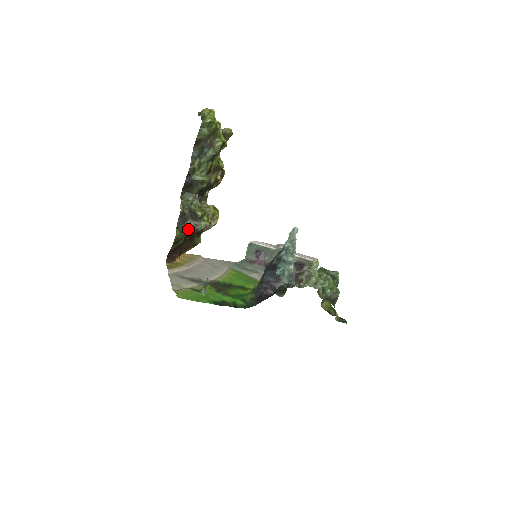
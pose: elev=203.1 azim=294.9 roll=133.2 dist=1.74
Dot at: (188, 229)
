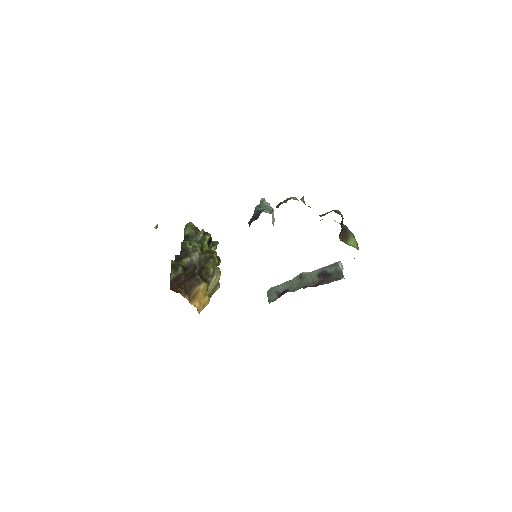
Dot at: (184, 261)
